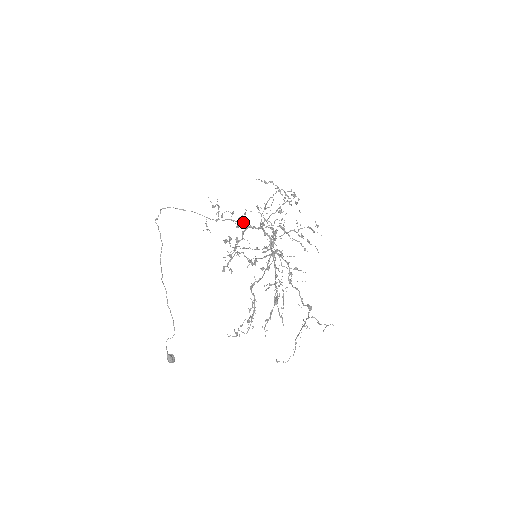
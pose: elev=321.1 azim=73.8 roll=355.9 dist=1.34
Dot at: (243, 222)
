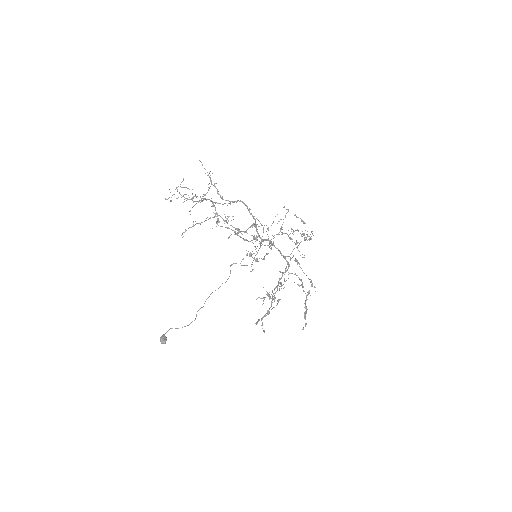
Dot at: occluded
